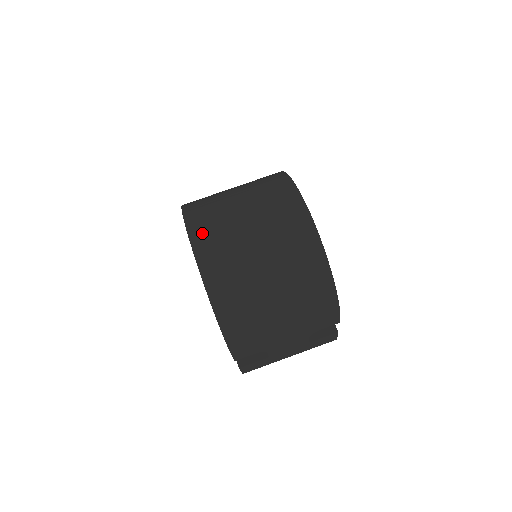
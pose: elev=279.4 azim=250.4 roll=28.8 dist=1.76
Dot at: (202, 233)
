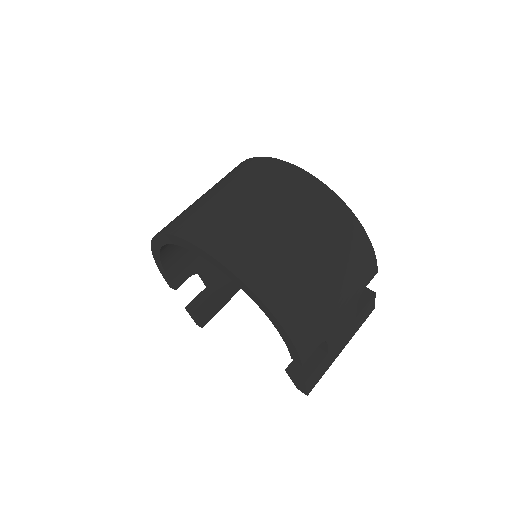
Dot at: (201, 231)
